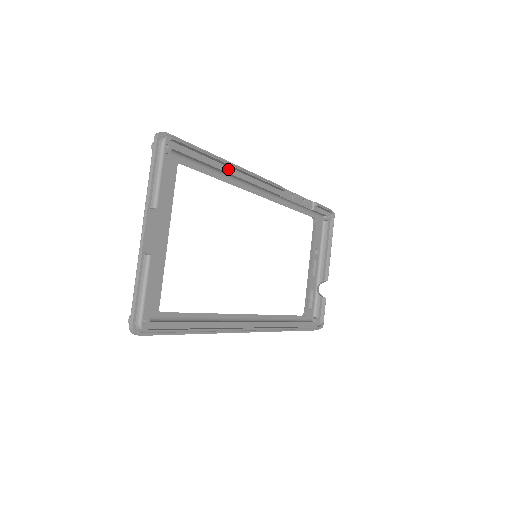
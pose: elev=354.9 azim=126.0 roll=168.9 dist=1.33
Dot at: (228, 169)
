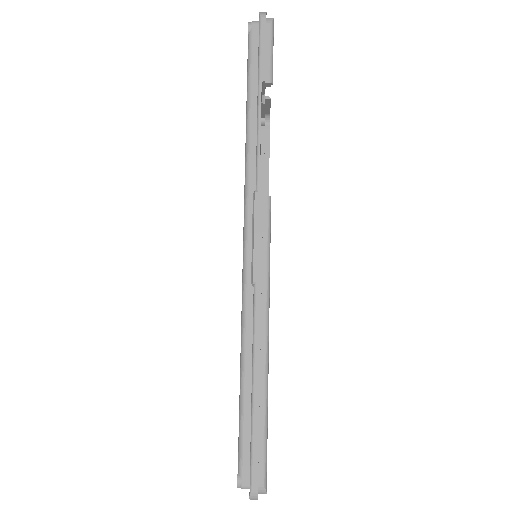
Dot at: occluded
